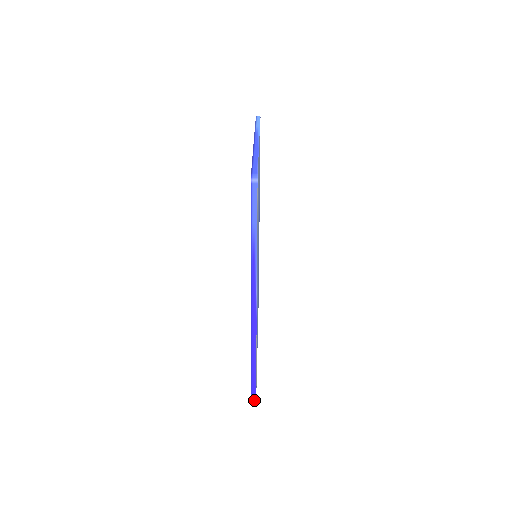
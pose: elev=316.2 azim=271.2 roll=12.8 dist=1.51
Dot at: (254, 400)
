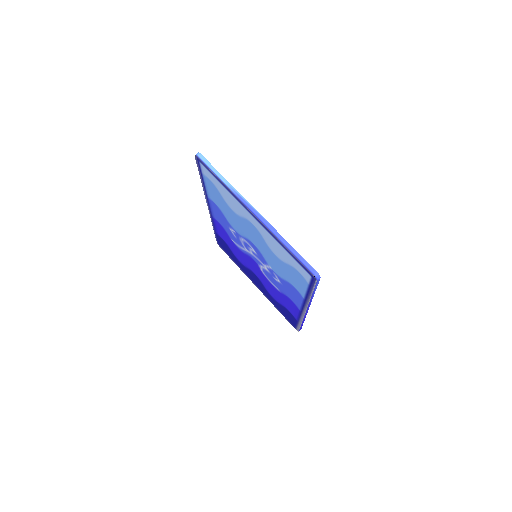
Dot at: occluded
